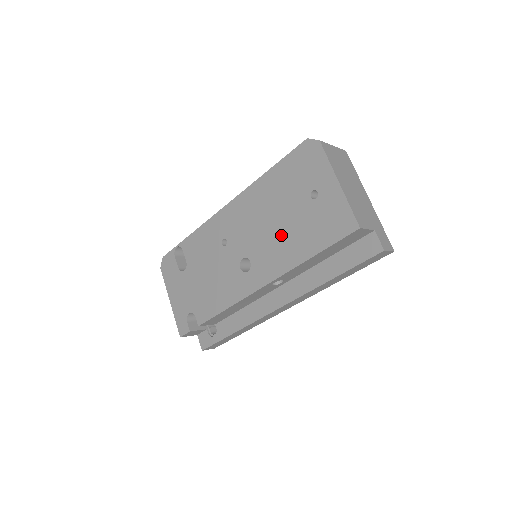
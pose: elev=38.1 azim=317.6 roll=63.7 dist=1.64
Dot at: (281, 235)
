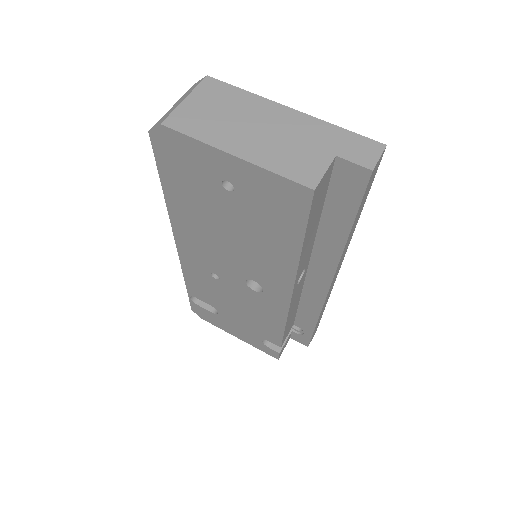
Dot at: (249, 245)
